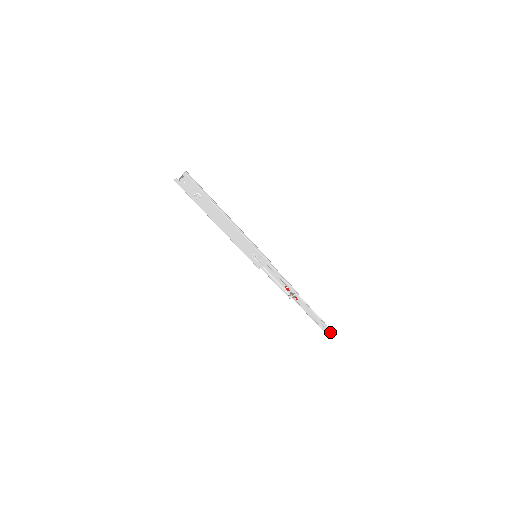
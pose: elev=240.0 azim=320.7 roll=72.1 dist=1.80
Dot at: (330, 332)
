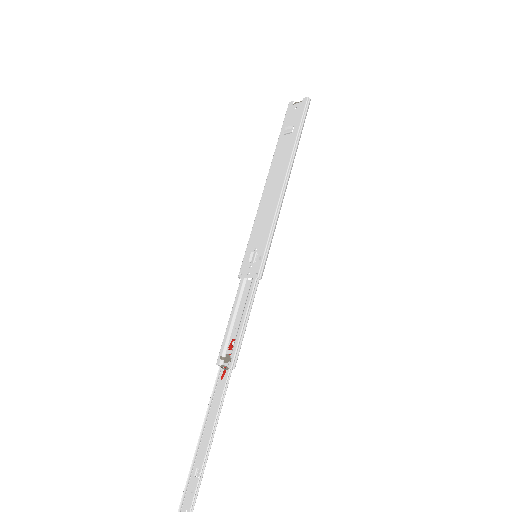
Dot at: (191, 500)
